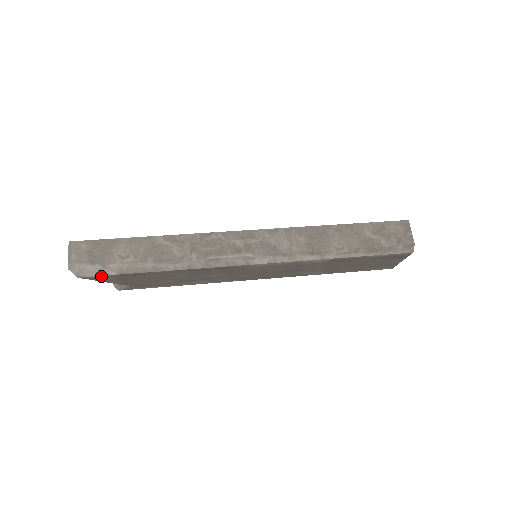
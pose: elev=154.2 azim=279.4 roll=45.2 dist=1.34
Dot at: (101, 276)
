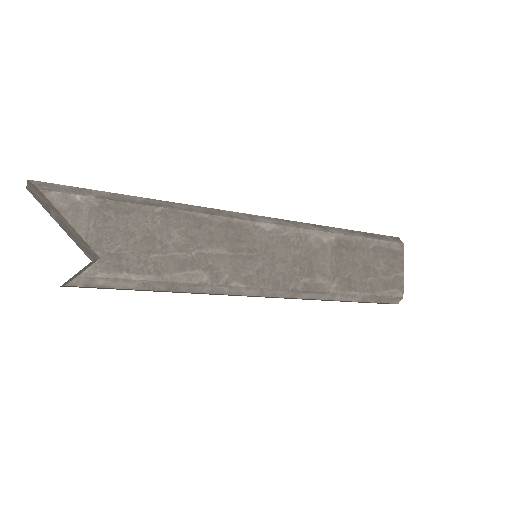
Dot at: (73, 197)
